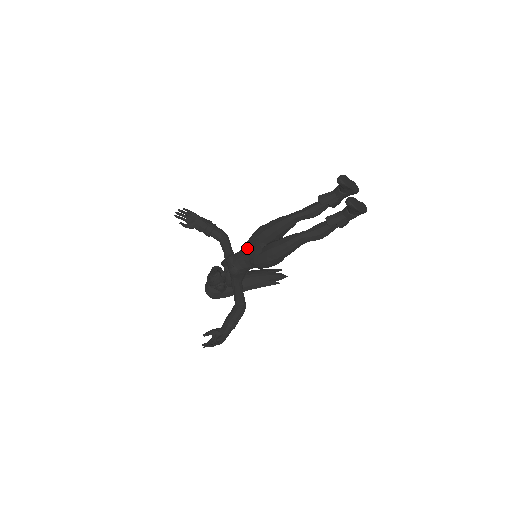
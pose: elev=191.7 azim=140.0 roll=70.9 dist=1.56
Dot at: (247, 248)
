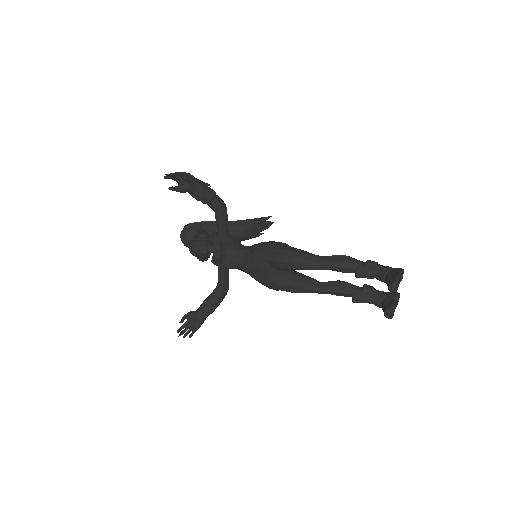
Dot at: (251, 261)
